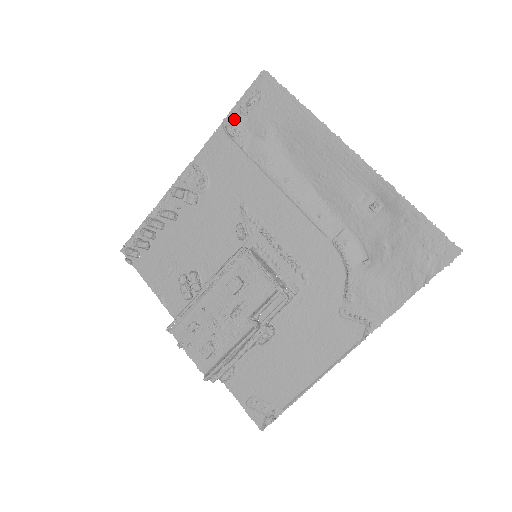
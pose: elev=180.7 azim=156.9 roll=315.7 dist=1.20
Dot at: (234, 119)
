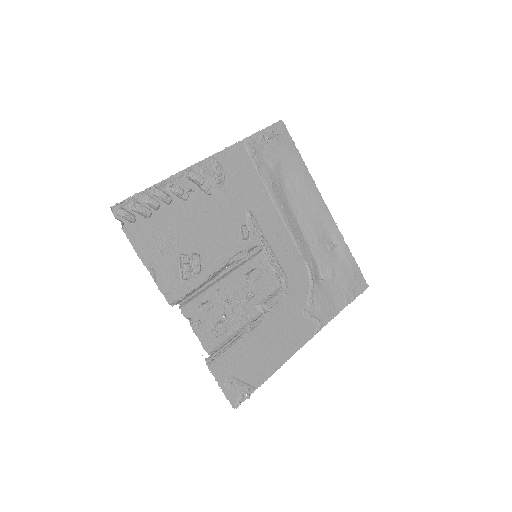
Dot at: (255, 142)
